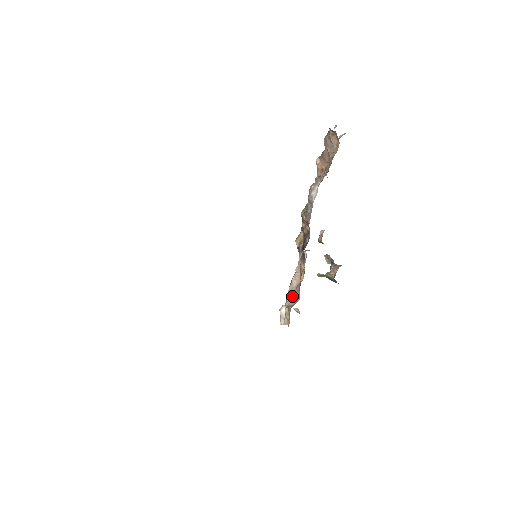
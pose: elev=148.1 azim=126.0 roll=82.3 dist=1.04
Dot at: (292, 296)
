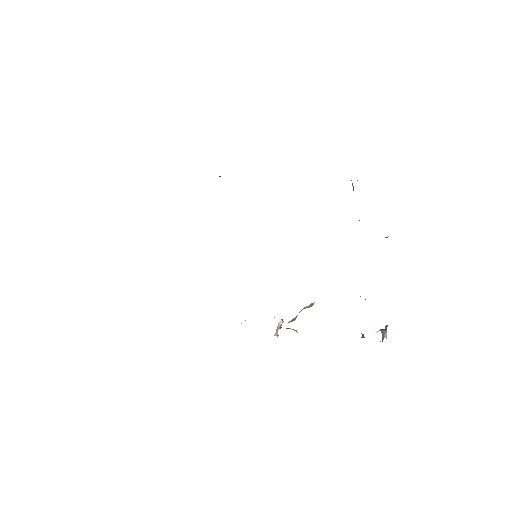
Dot at: (296, 317)
